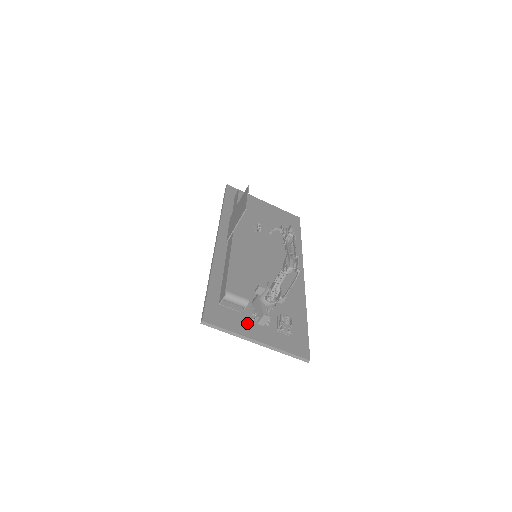
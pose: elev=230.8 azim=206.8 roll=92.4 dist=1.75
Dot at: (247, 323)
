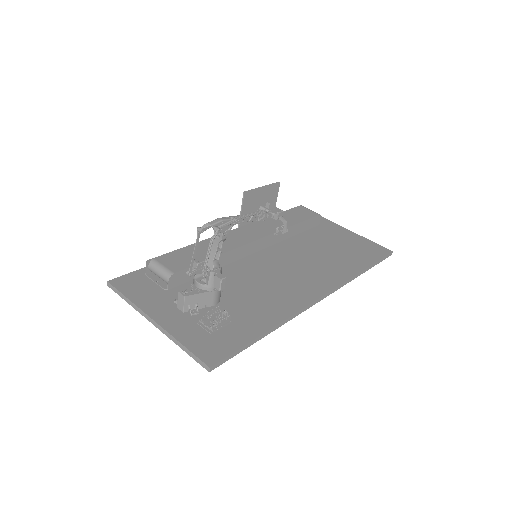
Dot at: (163, 302)
